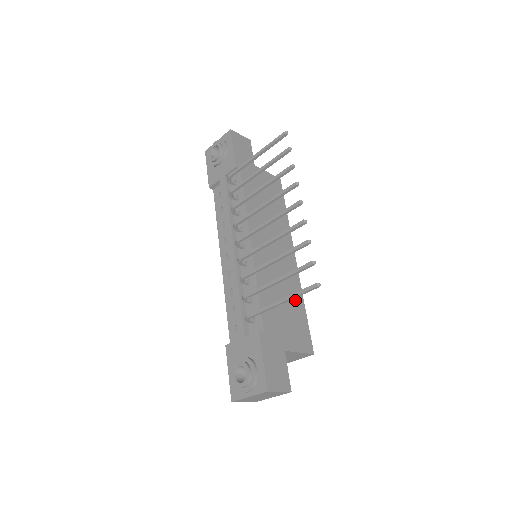
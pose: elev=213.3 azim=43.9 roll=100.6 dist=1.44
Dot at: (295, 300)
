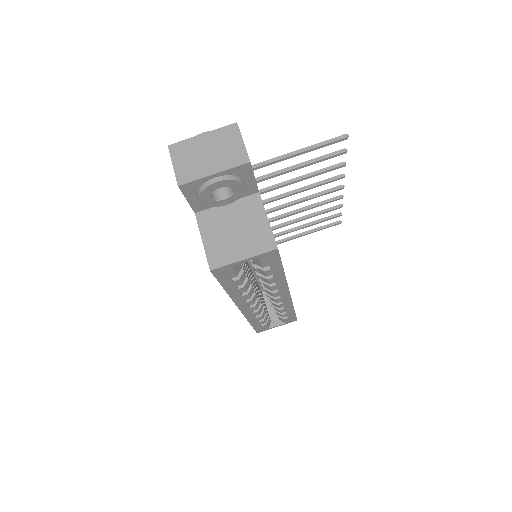
Dot at: occluded
